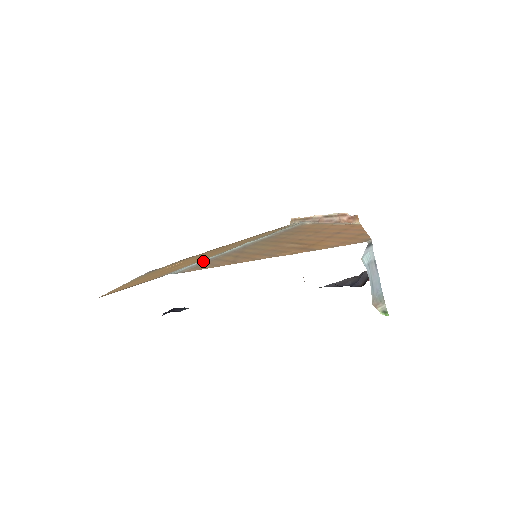
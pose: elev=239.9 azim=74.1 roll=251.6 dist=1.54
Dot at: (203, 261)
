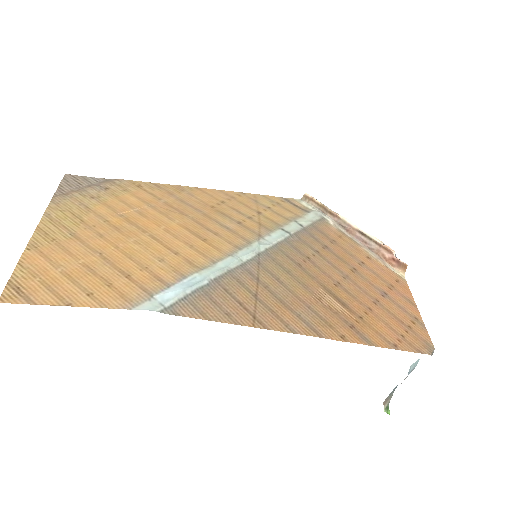
Dot at: (202, 284)
